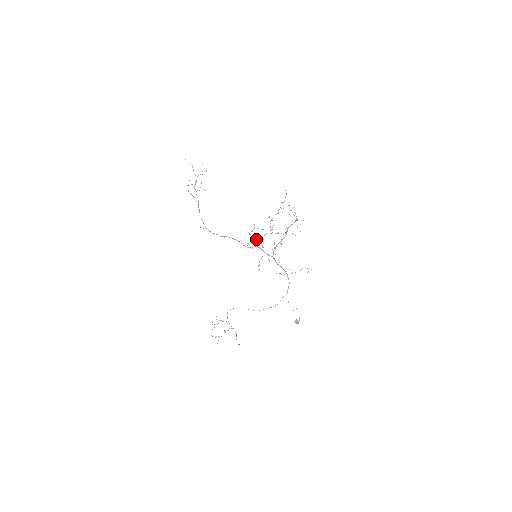
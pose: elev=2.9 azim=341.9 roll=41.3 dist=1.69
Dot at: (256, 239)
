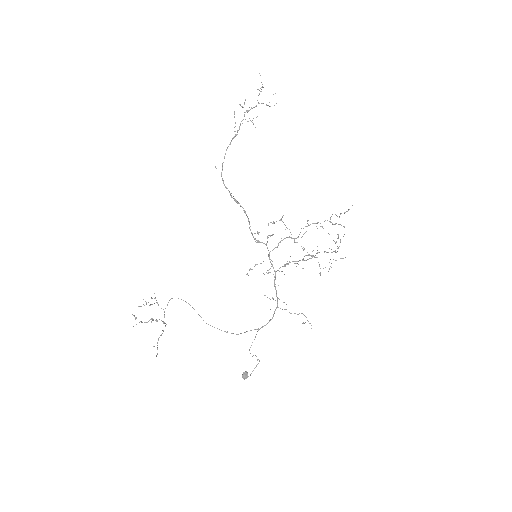
Dot at: (272, 235)
